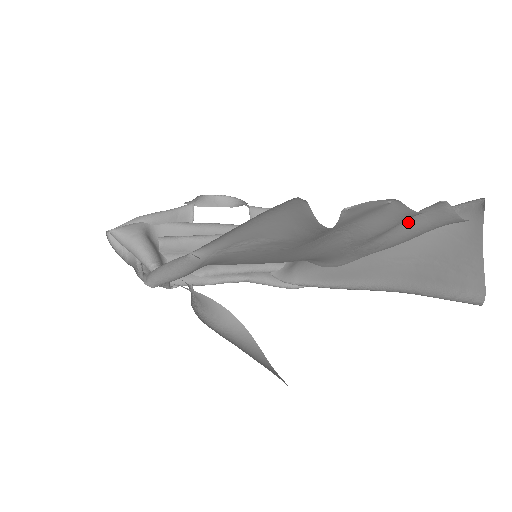
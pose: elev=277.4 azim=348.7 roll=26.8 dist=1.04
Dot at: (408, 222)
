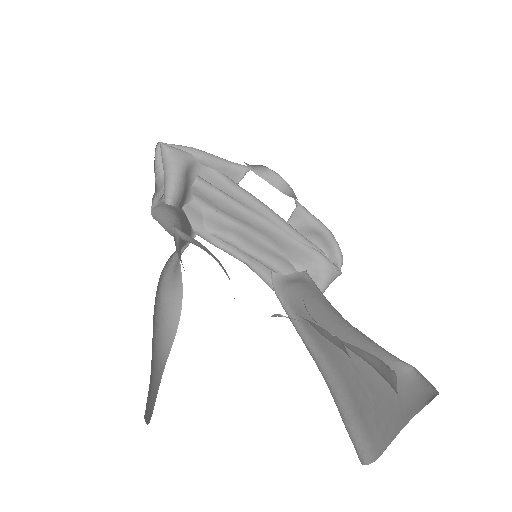
Dot at: (364, 351)
